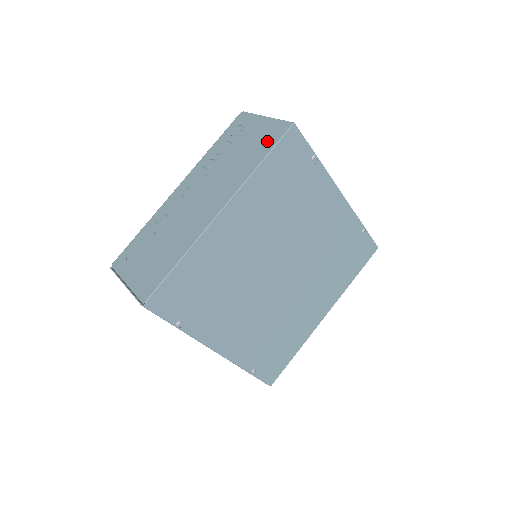
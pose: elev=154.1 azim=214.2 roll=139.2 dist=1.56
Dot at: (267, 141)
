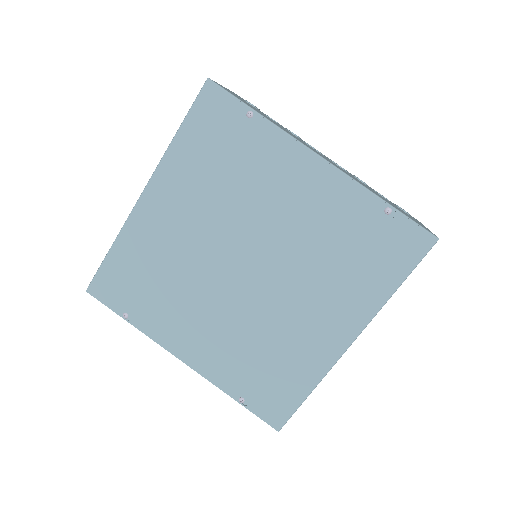
Dot at: occluded
